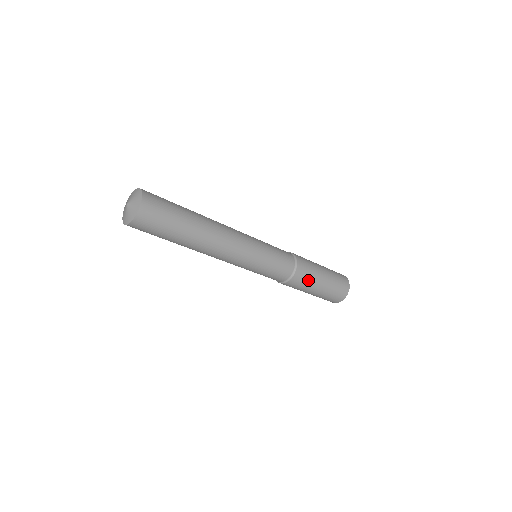
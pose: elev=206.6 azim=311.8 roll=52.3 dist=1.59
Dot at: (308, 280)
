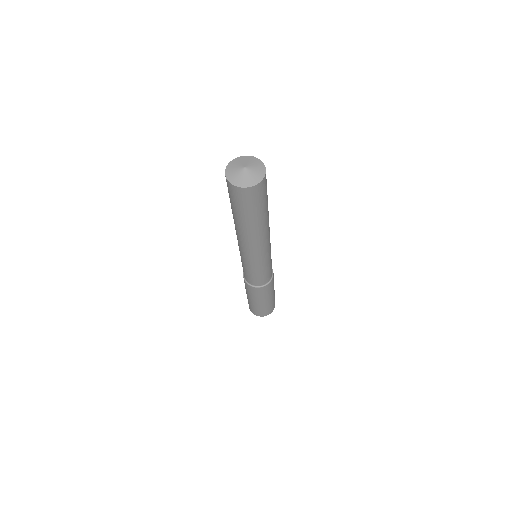
Dot at: (257, 295)
